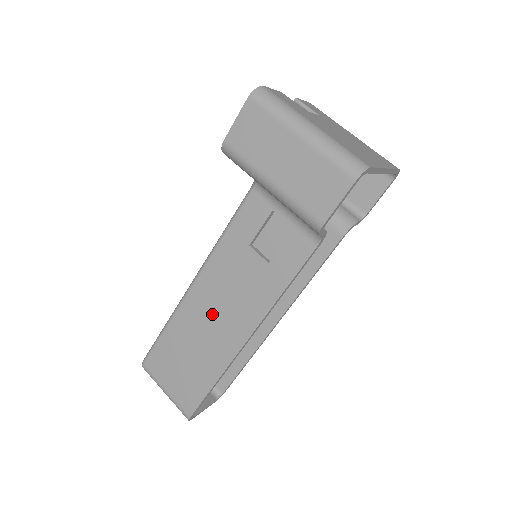
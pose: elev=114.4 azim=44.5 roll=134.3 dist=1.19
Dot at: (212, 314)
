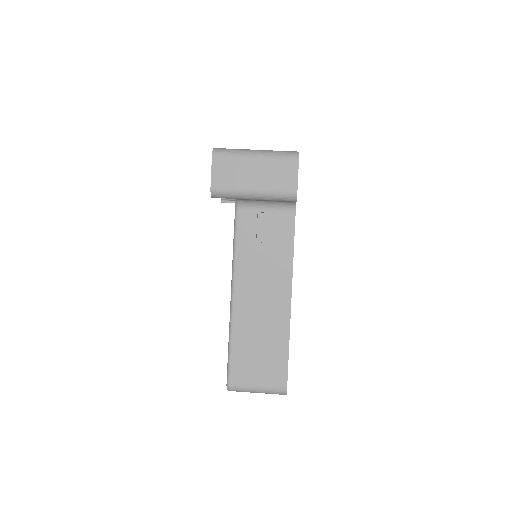
Dot at: (258, 304)
